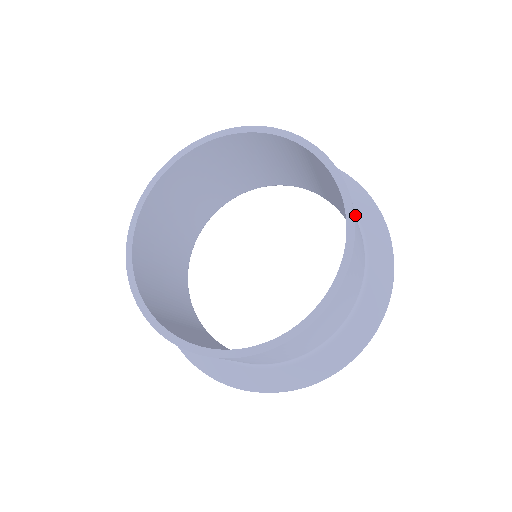
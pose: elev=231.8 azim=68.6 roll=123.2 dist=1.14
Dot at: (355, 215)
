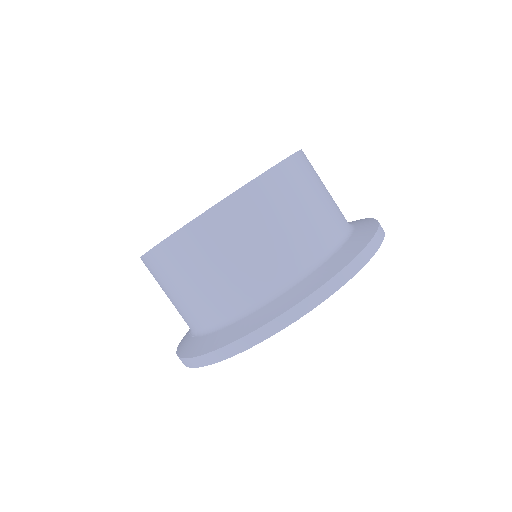
Dot at: (307, 164)
